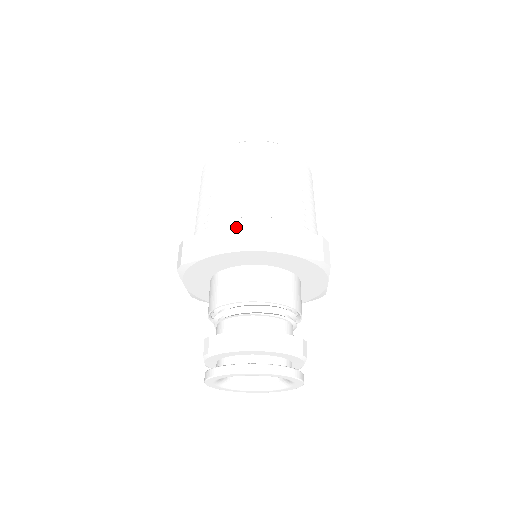
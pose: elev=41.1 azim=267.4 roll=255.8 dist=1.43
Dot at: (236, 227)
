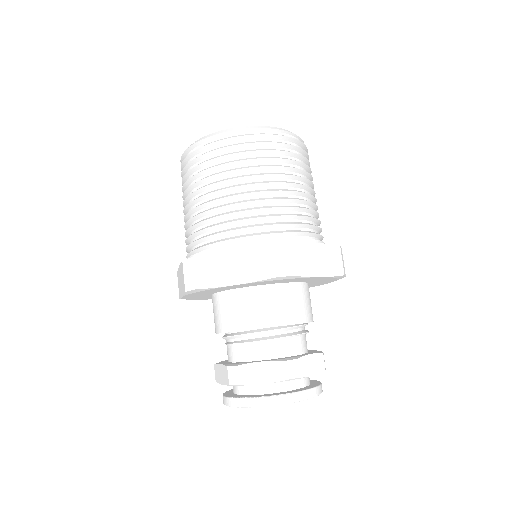
Dot at: (267, 253)
